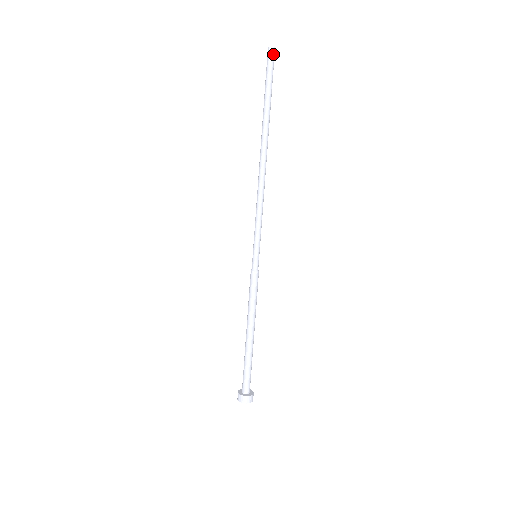
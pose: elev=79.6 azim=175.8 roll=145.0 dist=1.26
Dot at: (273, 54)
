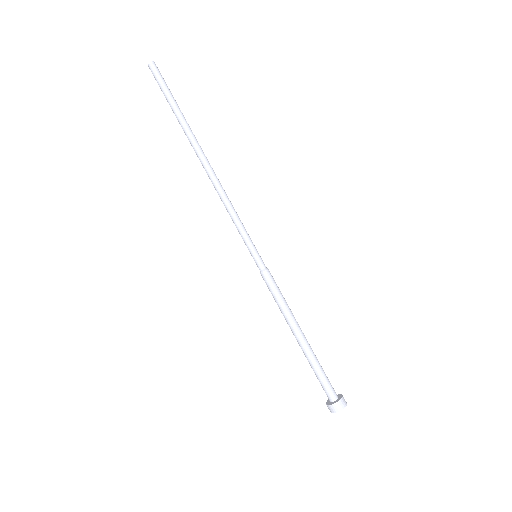
Dot at: (157, 68)
